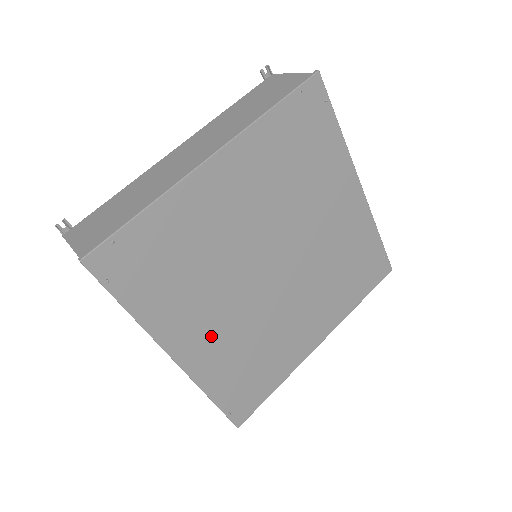
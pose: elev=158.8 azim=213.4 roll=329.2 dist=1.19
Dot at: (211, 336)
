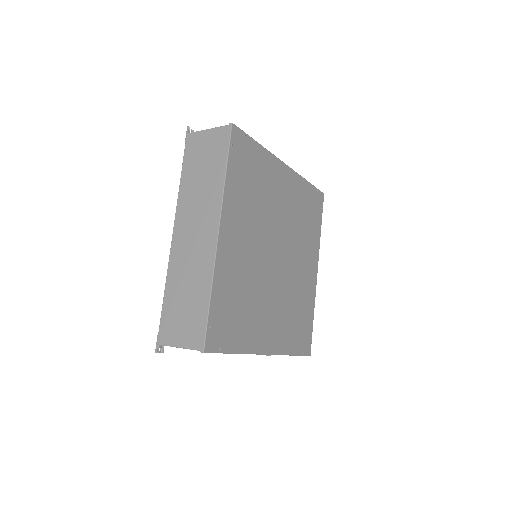
Dot at: (238, 249)
